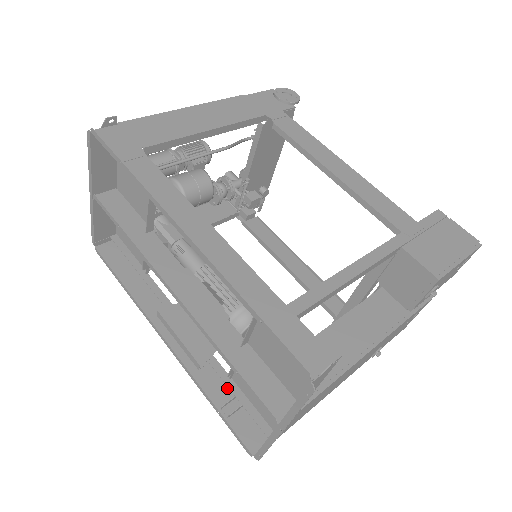
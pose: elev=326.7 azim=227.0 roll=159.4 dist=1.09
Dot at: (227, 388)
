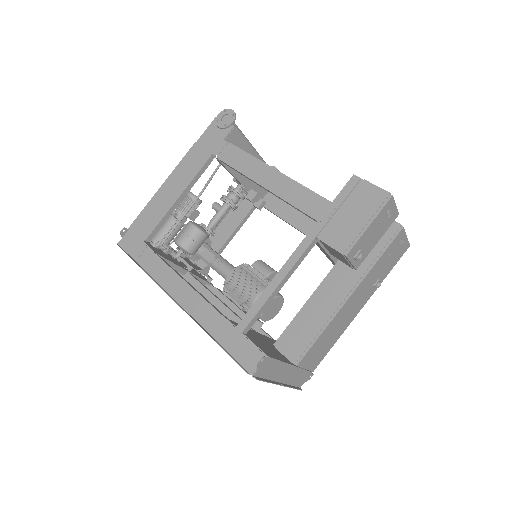
Dot at: occluded
